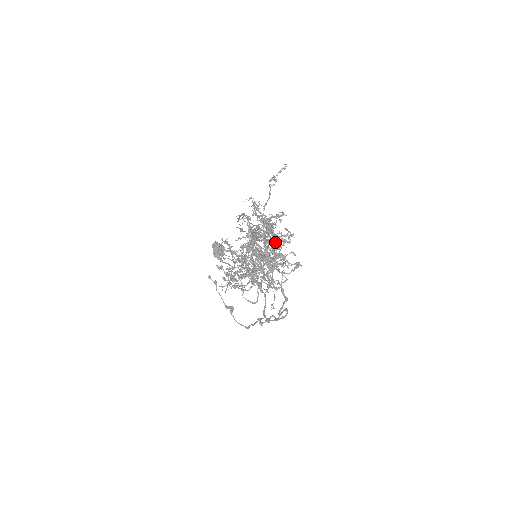
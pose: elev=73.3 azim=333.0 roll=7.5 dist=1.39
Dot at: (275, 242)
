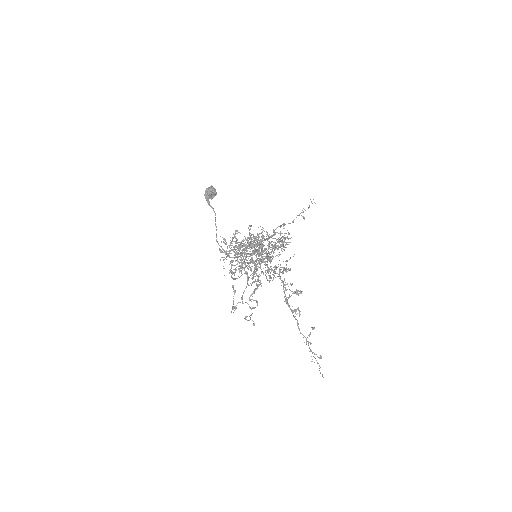
Dot at: (275, 256)
